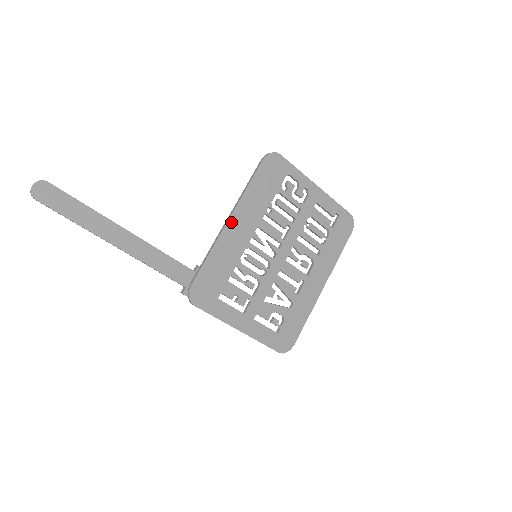
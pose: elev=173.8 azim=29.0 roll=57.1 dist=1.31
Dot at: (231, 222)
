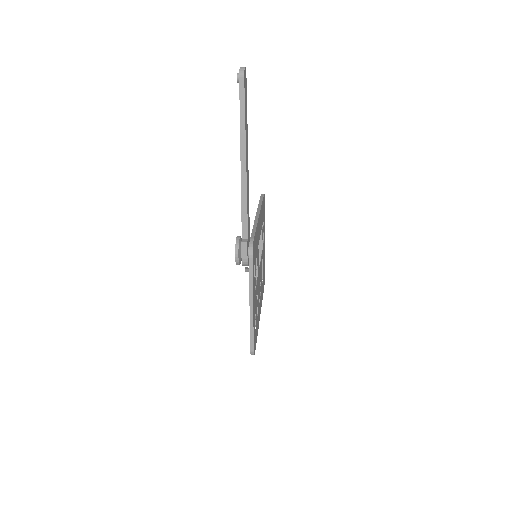
Dot at: (259, 216)
